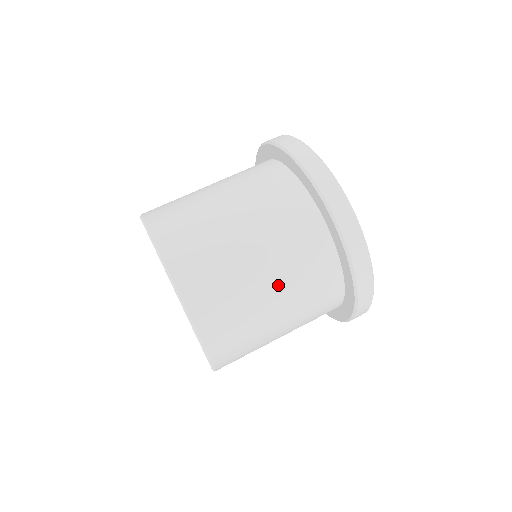
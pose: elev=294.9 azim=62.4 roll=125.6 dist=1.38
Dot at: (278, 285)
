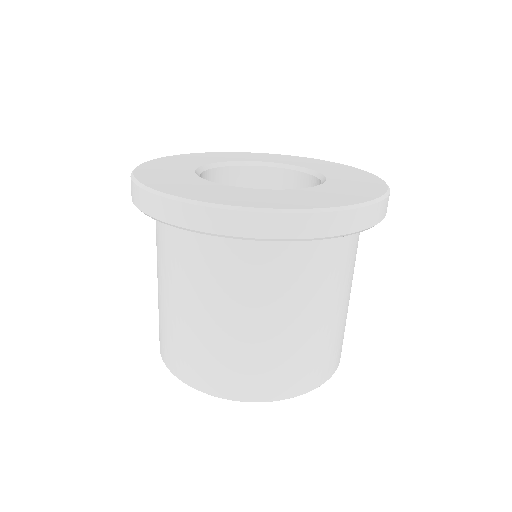
Dot at: (339, 298)
